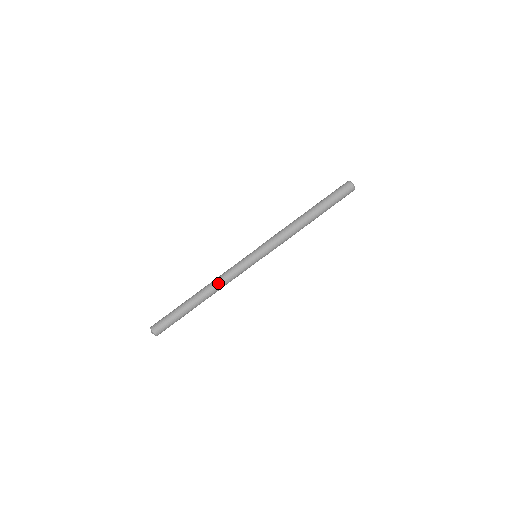
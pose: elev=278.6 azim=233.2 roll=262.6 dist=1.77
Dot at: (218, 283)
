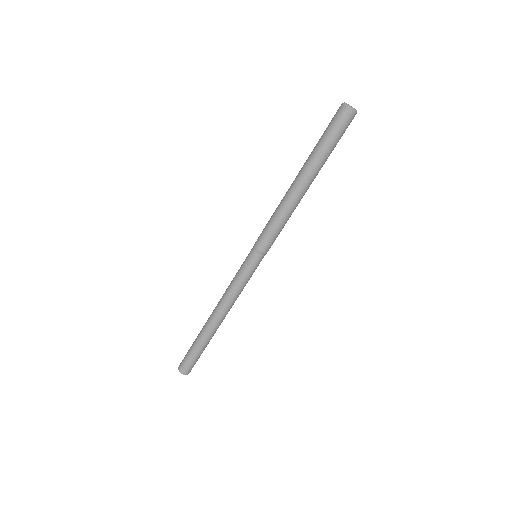
Dot at: (223, 303)
